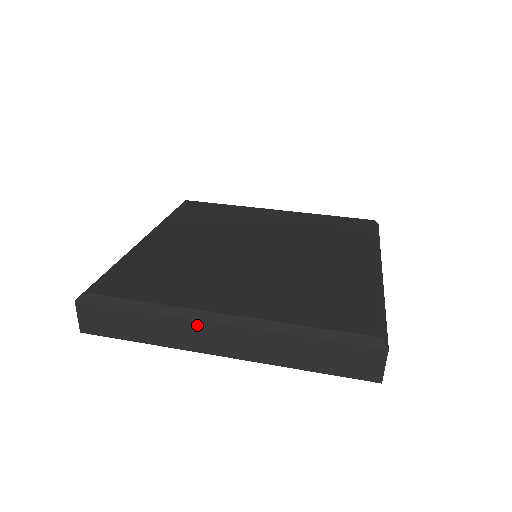
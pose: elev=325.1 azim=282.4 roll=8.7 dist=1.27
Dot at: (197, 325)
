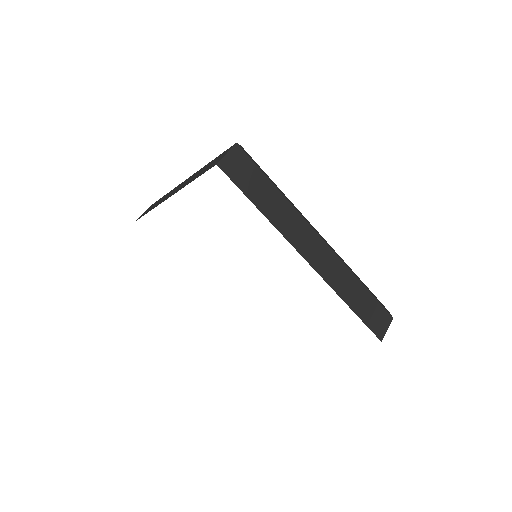
Dot at: occluded
